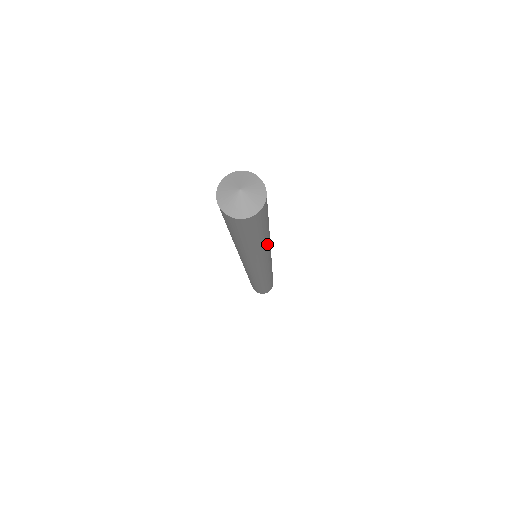
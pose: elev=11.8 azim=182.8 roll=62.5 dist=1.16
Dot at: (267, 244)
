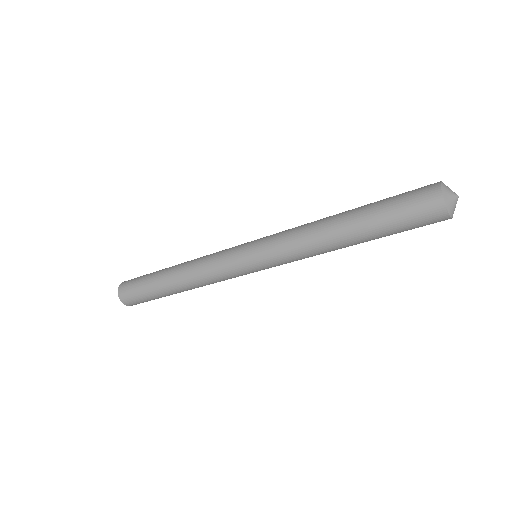
Dot at: (336, 249)
